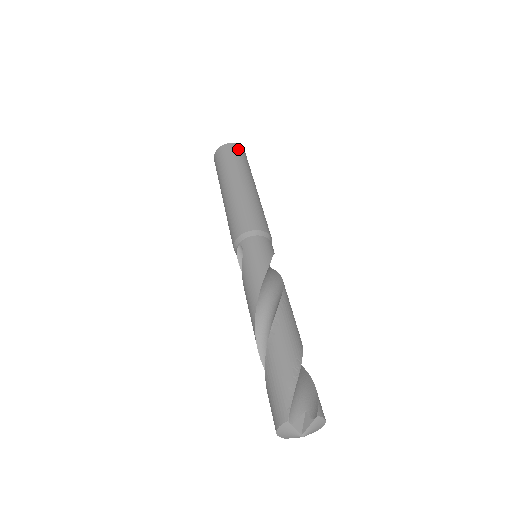
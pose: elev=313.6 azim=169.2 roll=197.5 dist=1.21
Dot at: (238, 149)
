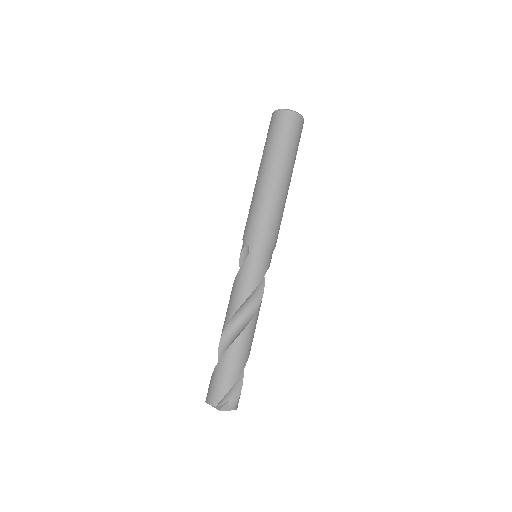
Dot at: (298, 124)
